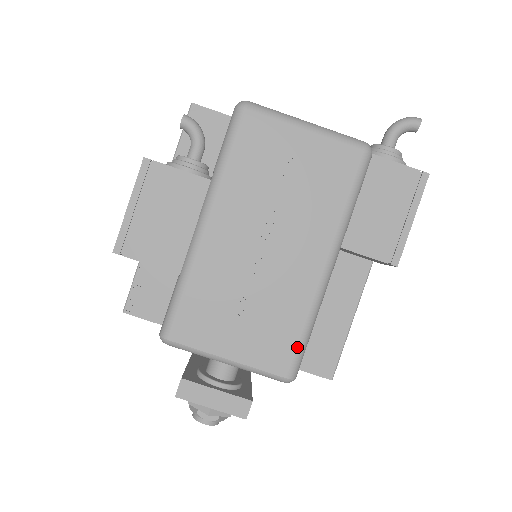
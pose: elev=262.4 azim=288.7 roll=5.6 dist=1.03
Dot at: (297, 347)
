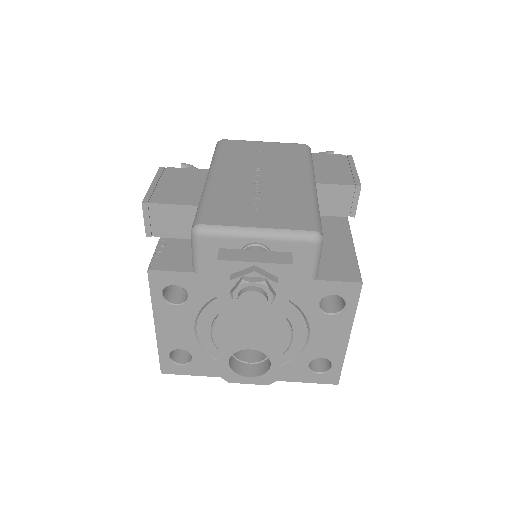
Dot at: (312, 215)
